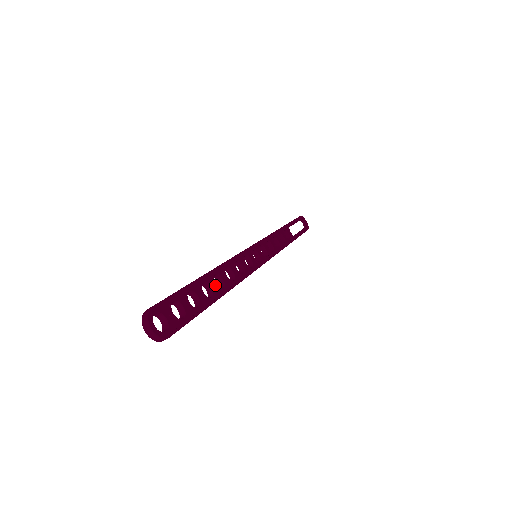
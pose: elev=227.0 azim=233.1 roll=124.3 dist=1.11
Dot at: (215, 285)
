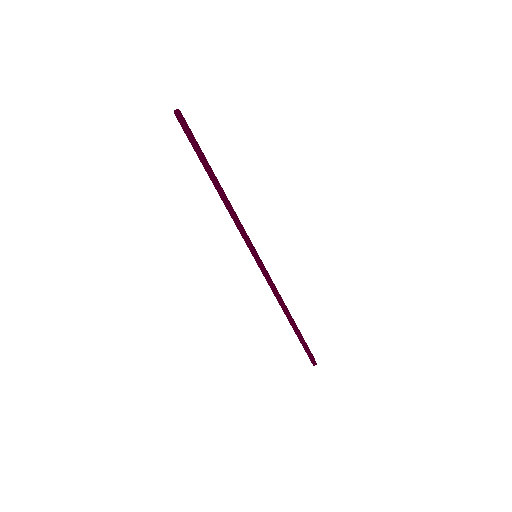
Dot at: (220, 186)
